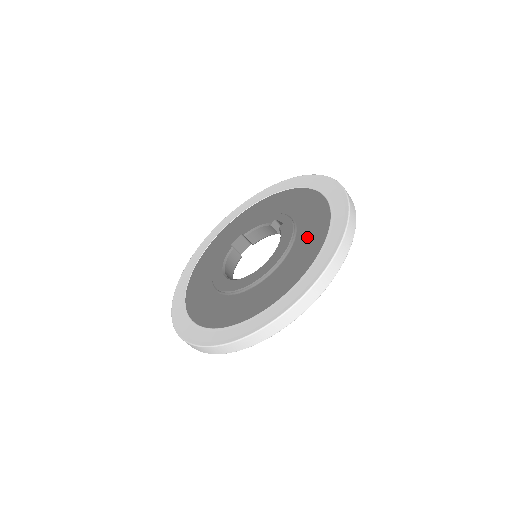
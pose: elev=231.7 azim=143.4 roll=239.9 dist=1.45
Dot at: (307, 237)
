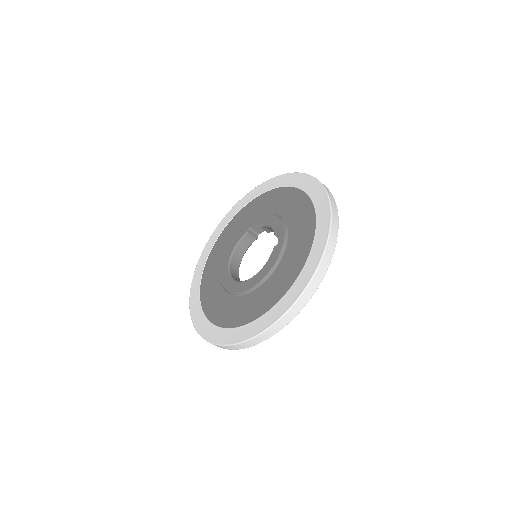
Dot at: (277, 281)
